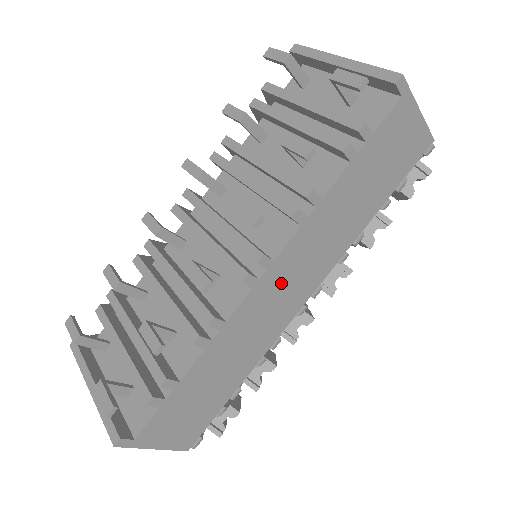
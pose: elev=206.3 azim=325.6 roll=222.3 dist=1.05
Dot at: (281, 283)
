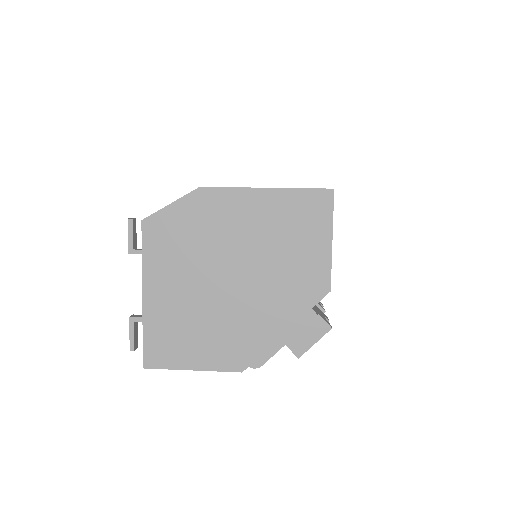
Dot at: occluded
